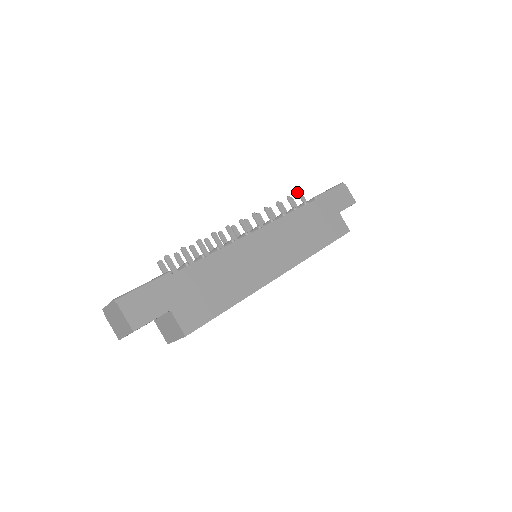
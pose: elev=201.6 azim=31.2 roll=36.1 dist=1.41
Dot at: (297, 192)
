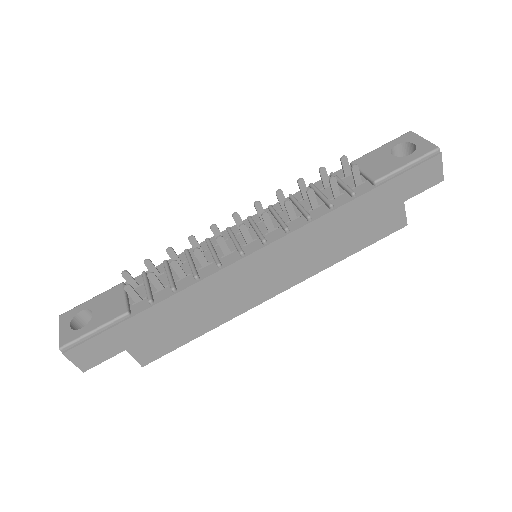
Dot at: occluded
